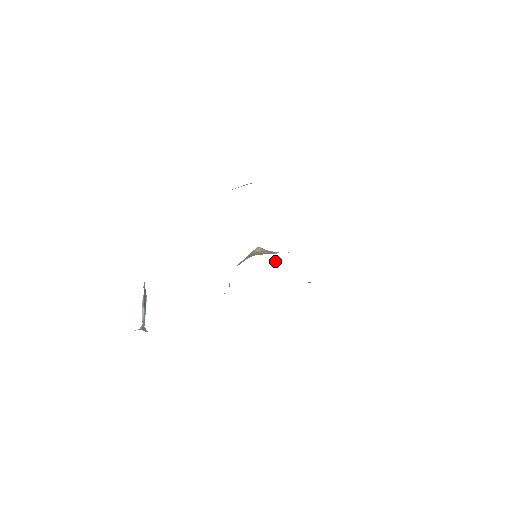
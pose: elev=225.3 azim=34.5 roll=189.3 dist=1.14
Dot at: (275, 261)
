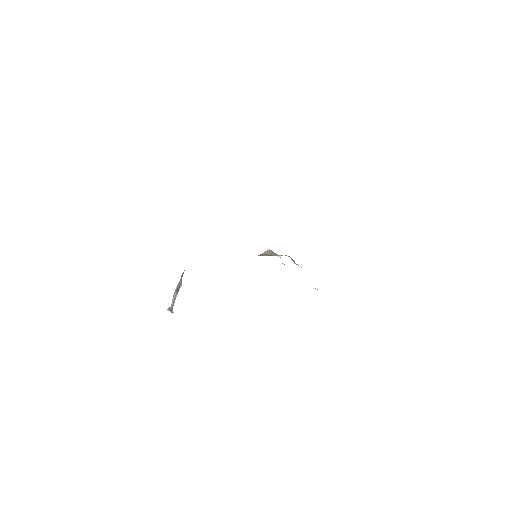
Dot at: (284, 264)
